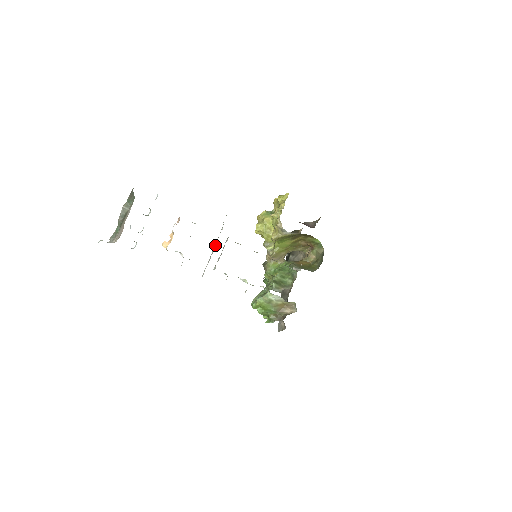
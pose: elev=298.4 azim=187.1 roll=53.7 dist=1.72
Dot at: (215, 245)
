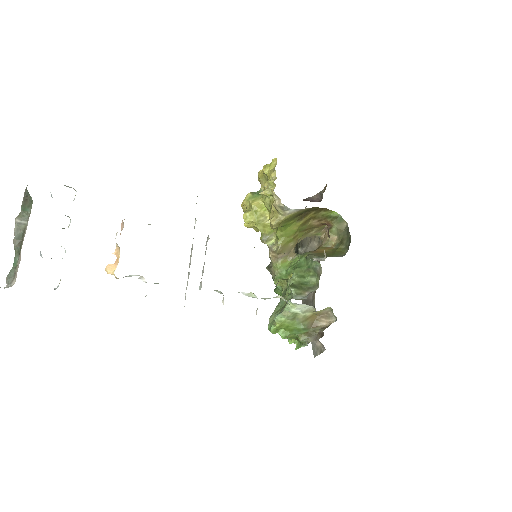
Dot at: (191, 251)
